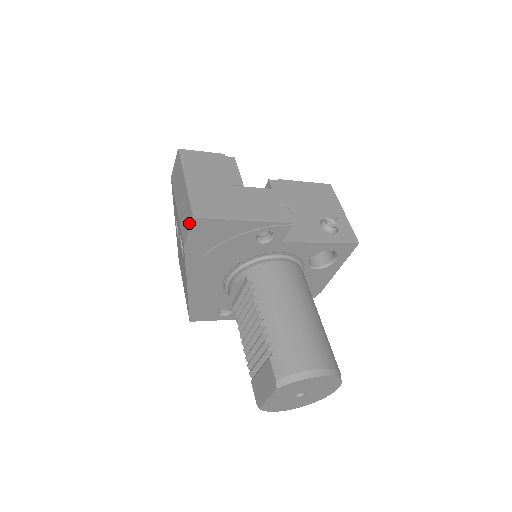
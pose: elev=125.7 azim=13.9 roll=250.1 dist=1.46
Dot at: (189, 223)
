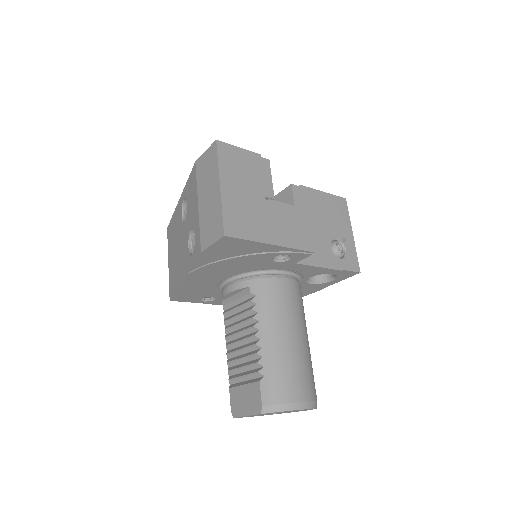
Dot at: (216, 236)
